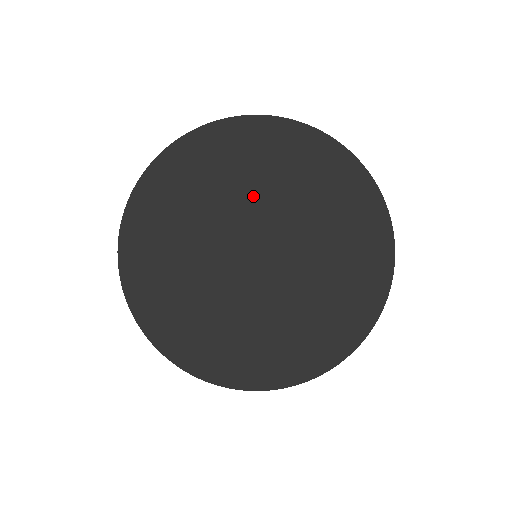
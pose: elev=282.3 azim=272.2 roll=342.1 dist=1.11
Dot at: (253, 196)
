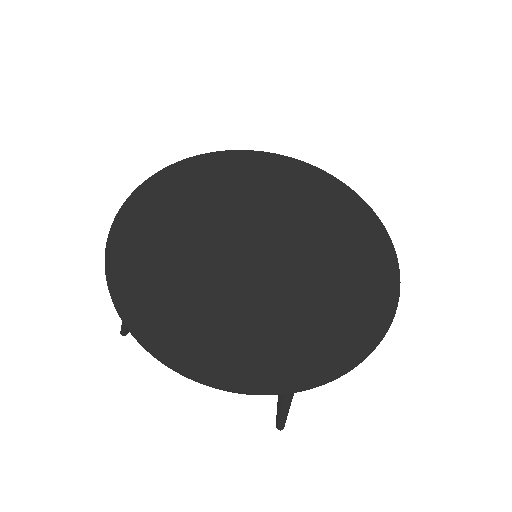
Dot at: (281, 208)
